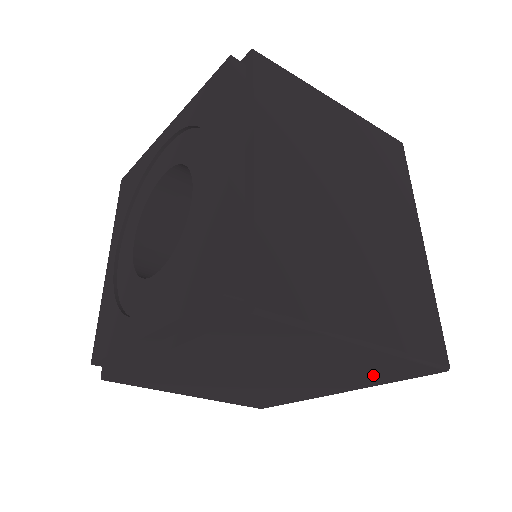
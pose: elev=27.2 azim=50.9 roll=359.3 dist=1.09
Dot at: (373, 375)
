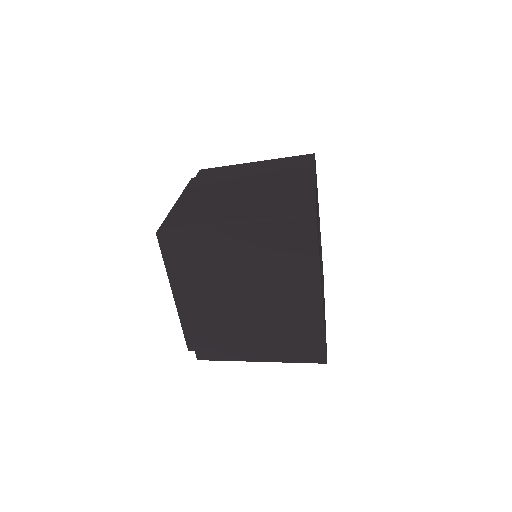
Dot at: occluded
